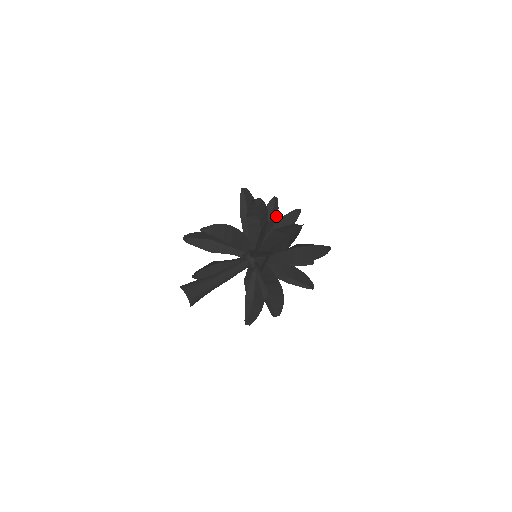
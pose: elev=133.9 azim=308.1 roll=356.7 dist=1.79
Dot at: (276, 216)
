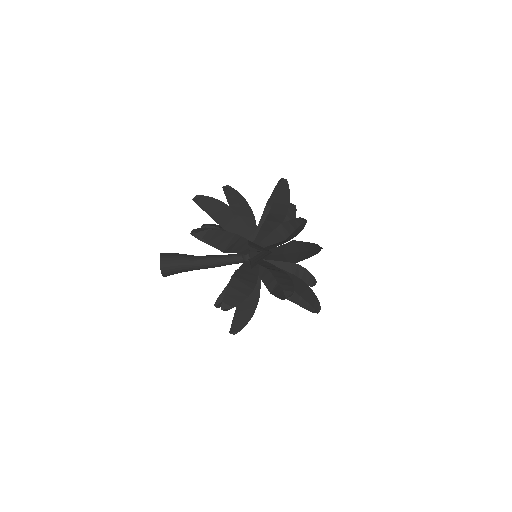
Dot at: (297, 234)
